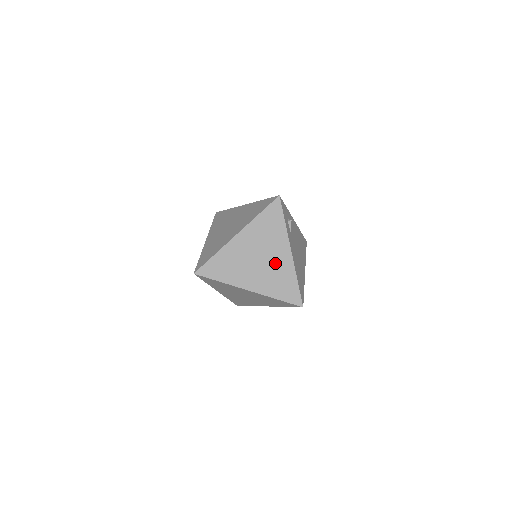
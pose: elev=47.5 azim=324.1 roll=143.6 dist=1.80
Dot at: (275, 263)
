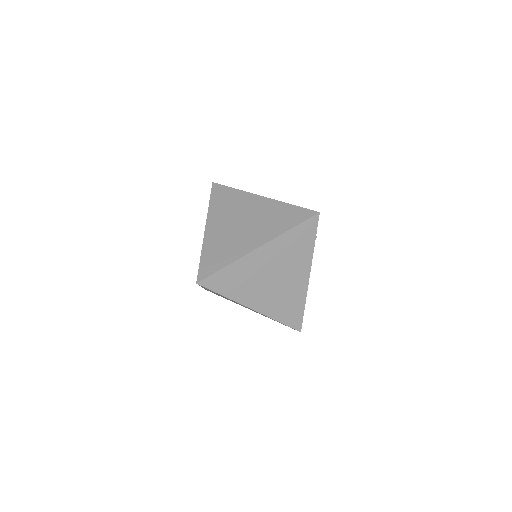
Dot at: (289, 285)
